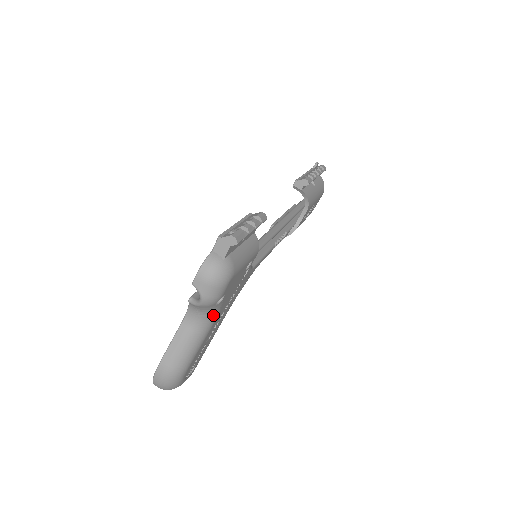
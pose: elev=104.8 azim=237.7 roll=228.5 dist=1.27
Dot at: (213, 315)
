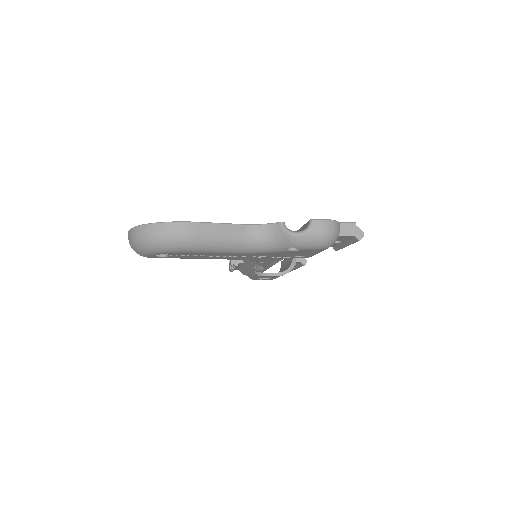
Dot at: (263, 249)
